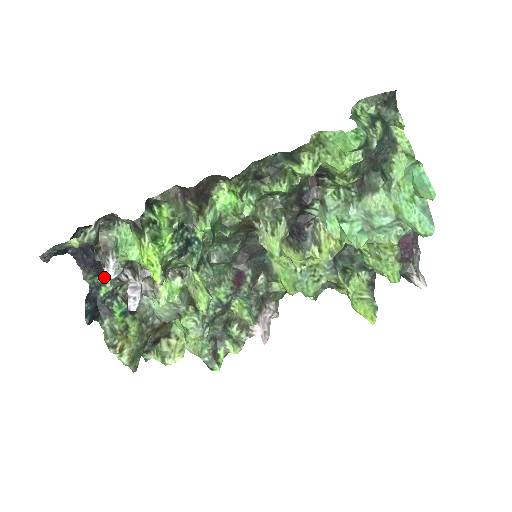
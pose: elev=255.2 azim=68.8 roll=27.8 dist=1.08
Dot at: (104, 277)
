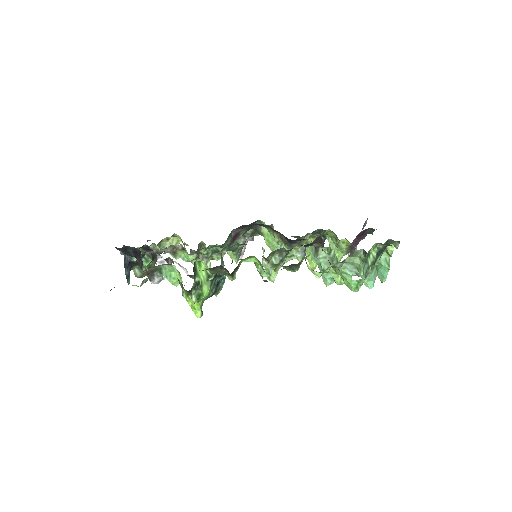
Dot at: occluded
